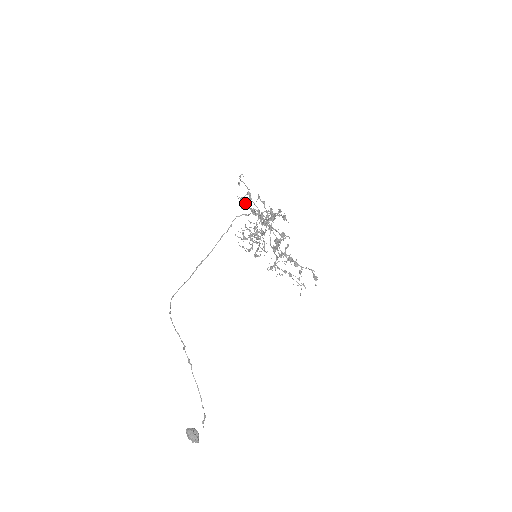
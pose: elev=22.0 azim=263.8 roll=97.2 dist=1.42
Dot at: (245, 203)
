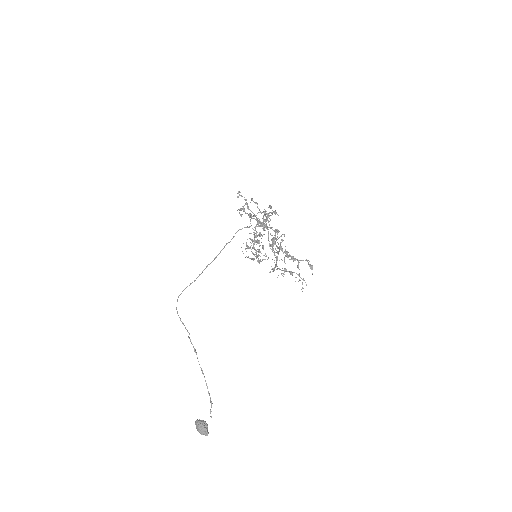
Dot at: occluded
